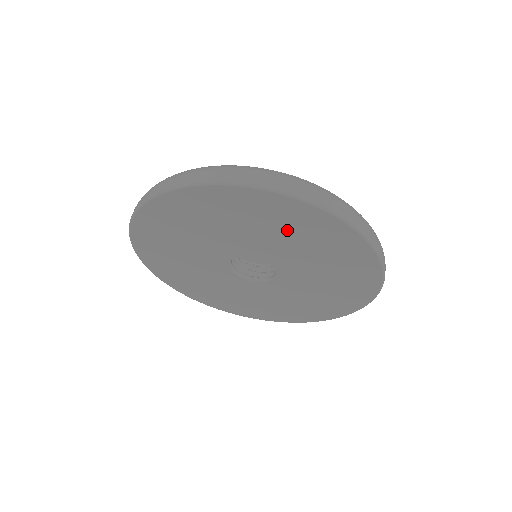
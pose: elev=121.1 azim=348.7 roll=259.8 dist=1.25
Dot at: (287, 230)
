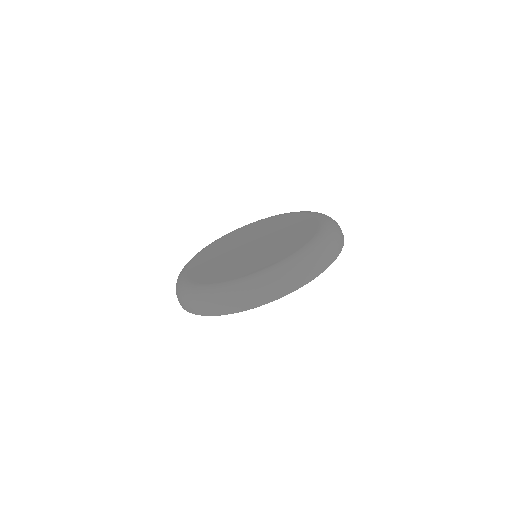
Dot at: occluded
